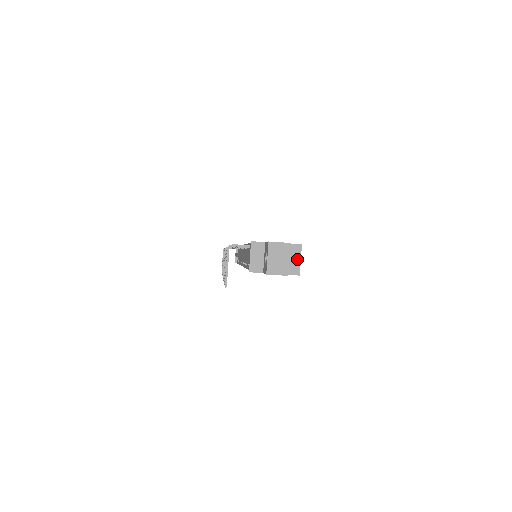
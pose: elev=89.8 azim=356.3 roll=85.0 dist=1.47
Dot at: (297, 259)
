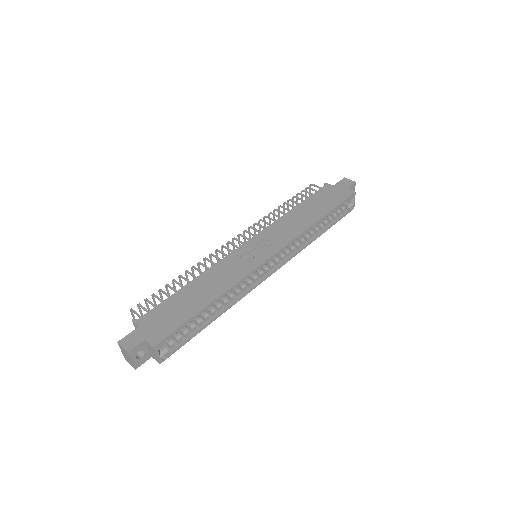
Dot at: (154, 354)
